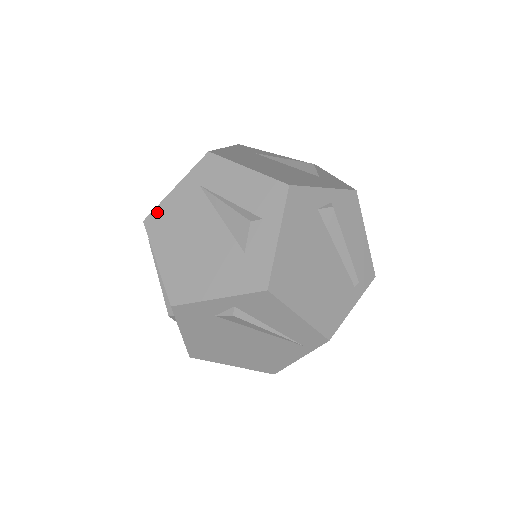
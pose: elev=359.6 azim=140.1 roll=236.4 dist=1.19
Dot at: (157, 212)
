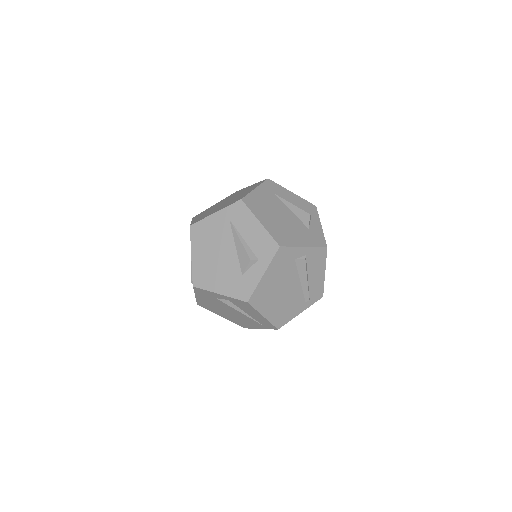
Dot at: (200, 224)
